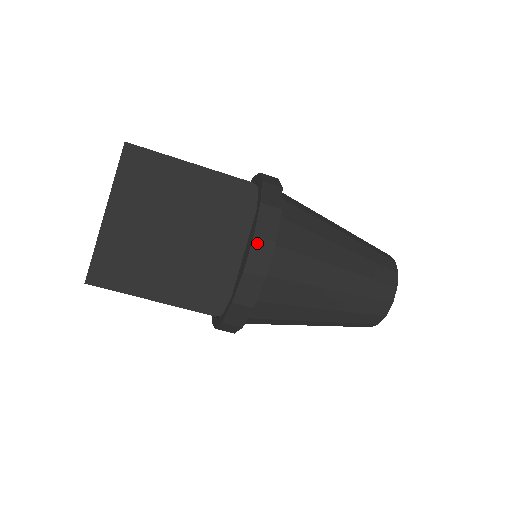
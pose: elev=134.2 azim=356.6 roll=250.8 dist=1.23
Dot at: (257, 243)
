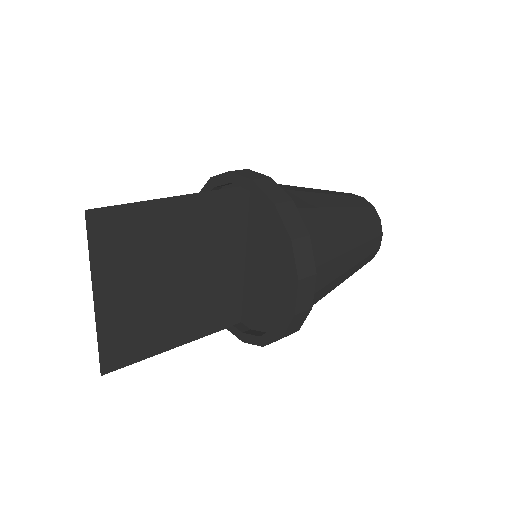
Dot at: (302, 285)
